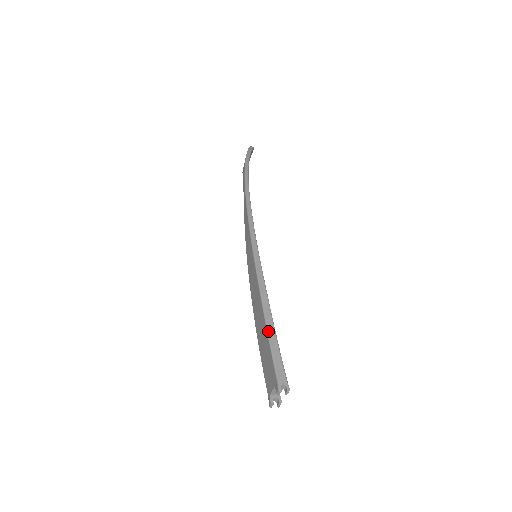
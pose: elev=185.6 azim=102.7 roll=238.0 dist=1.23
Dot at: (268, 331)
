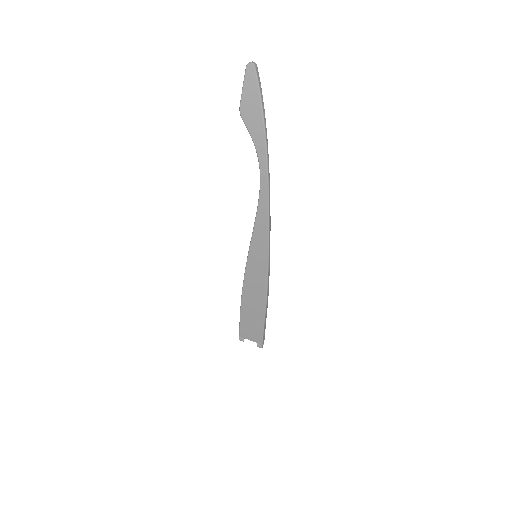
Dot at: (265, 323)
